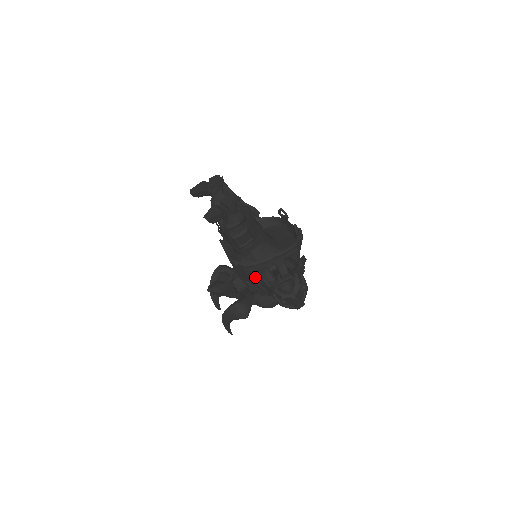
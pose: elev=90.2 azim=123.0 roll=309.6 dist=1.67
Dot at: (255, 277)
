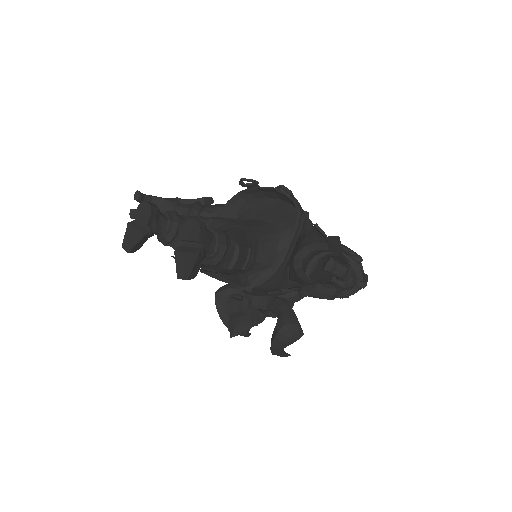
Dot at: (280, 285)
